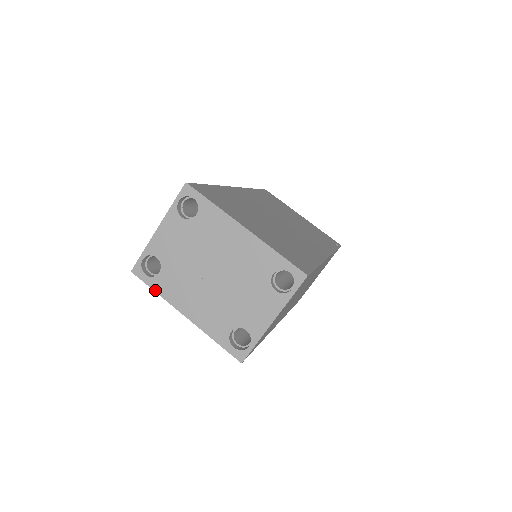
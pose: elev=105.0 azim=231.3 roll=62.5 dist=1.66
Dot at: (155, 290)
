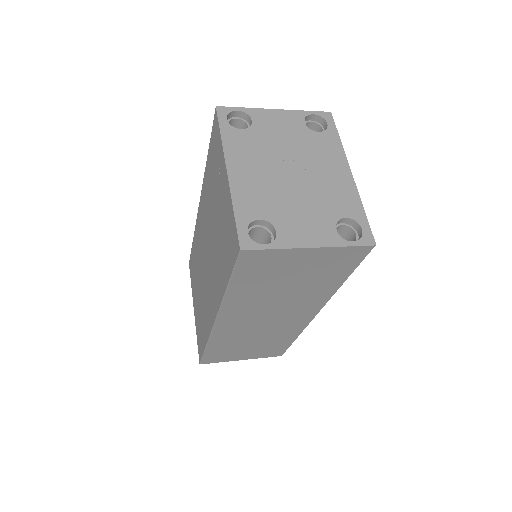
Dot at: (222, 133)
